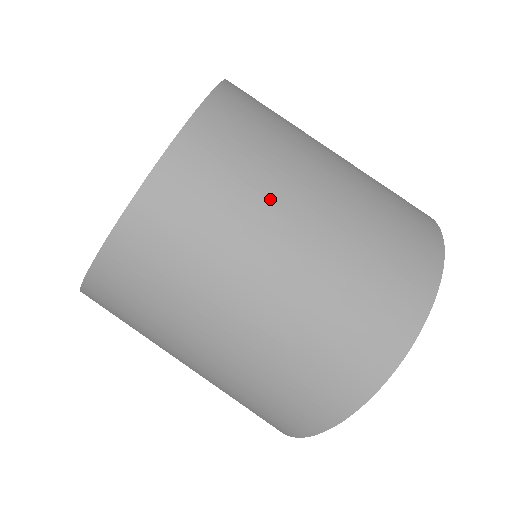
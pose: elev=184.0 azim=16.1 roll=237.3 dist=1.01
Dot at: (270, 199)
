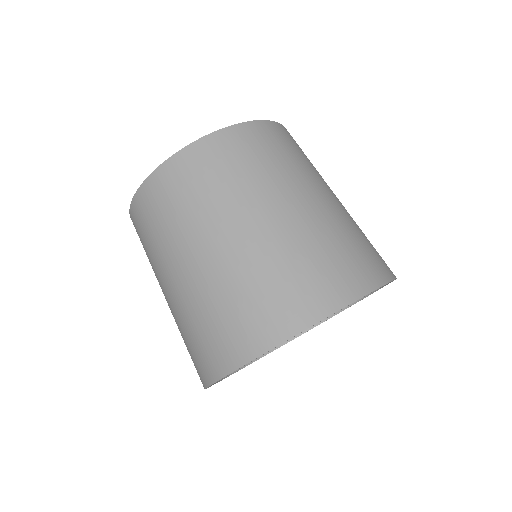
Dot at: (202, 218)
